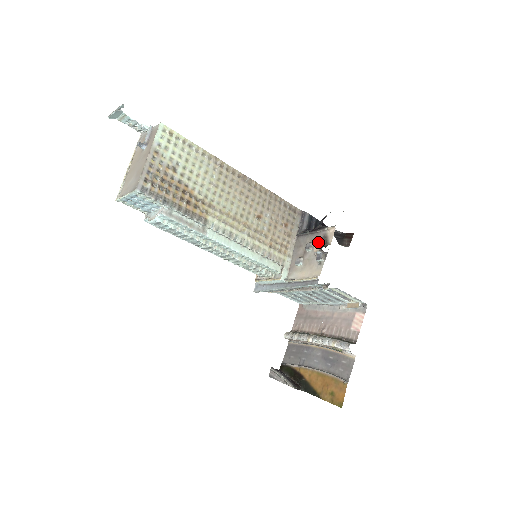
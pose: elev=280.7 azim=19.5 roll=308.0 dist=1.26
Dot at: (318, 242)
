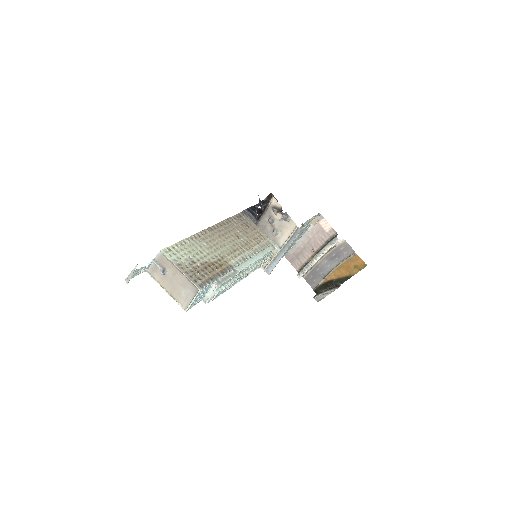
Dot at: (275, 213)
